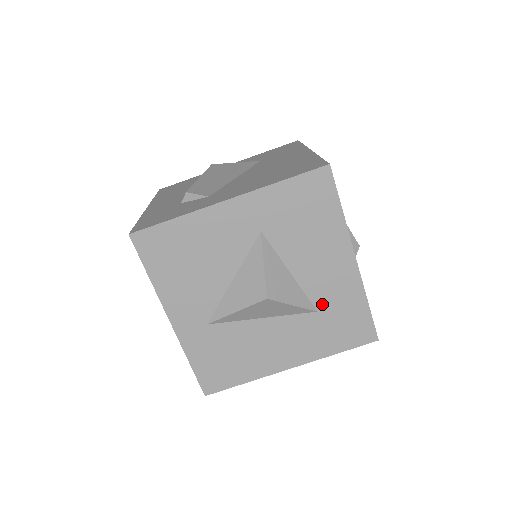
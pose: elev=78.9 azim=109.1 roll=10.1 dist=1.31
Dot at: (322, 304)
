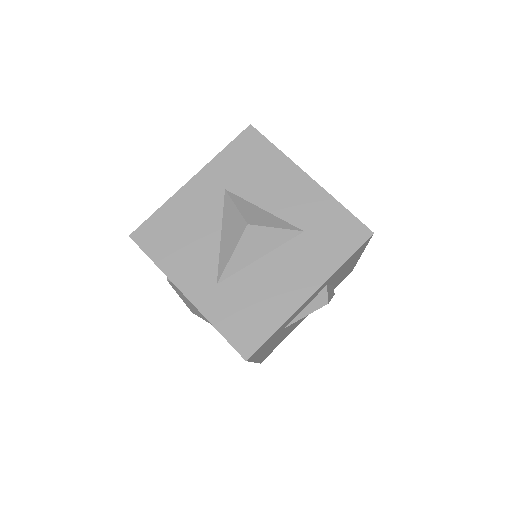
Dot at: (304, 223)
